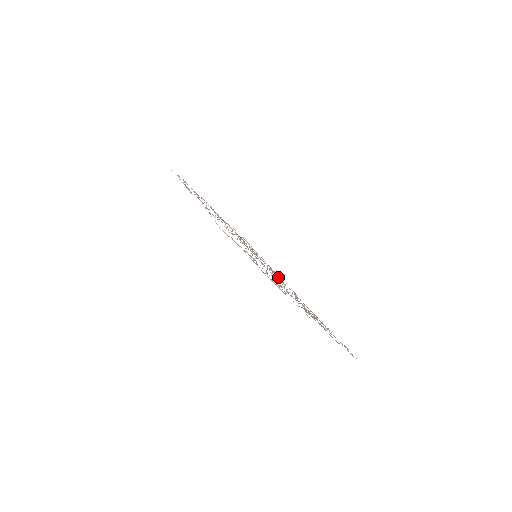
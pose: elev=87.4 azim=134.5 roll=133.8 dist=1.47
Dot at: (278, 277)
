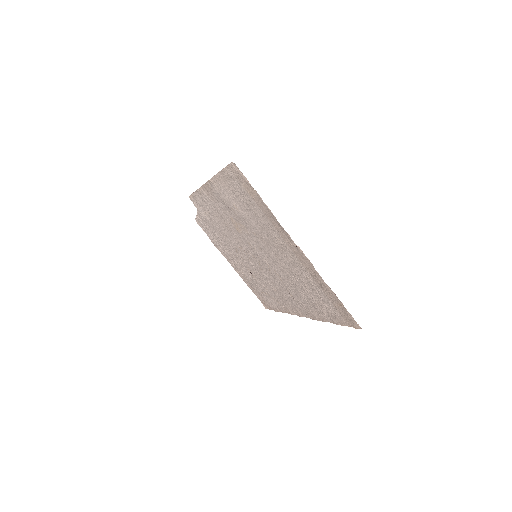
Dot at: (282, 290)
